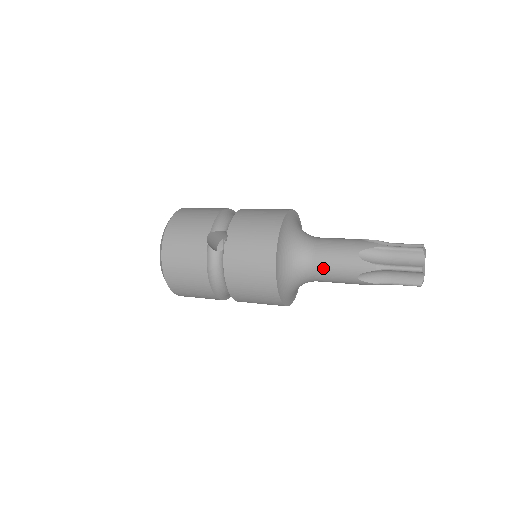
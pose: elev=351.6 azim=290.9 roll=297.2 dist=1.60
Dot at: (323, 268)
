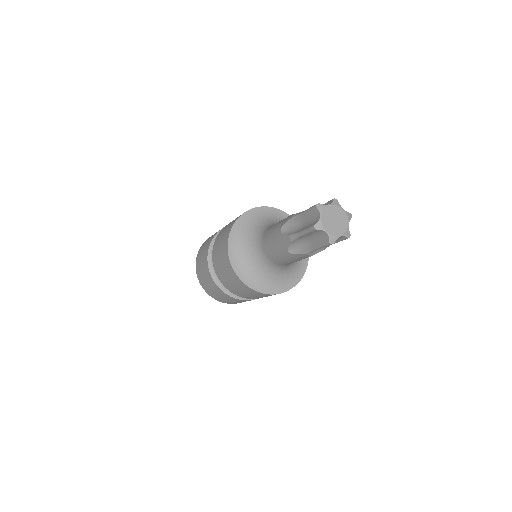
Dot at: (269, 231)
